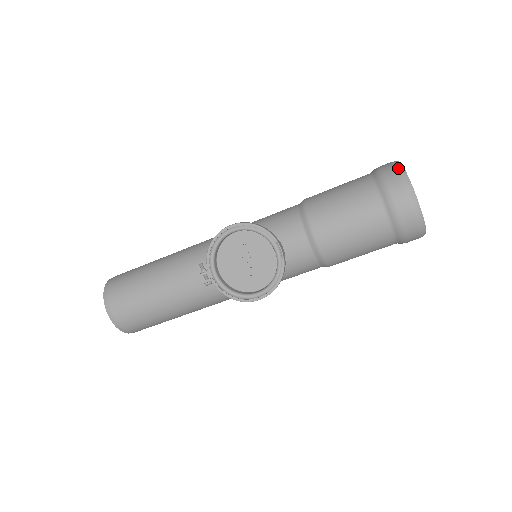
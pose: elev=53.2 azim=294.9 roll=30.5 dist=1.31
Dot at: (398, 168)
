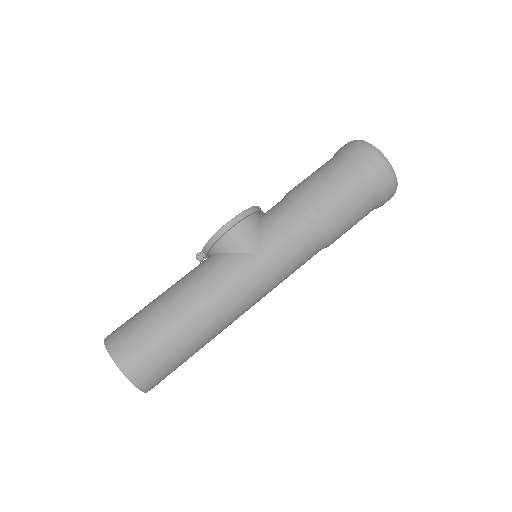
Dot at: occluded
